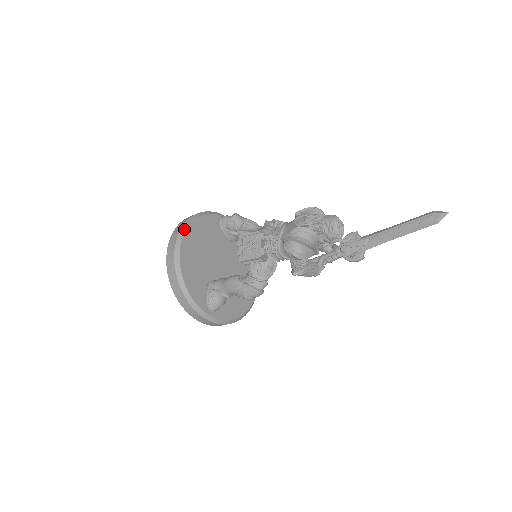
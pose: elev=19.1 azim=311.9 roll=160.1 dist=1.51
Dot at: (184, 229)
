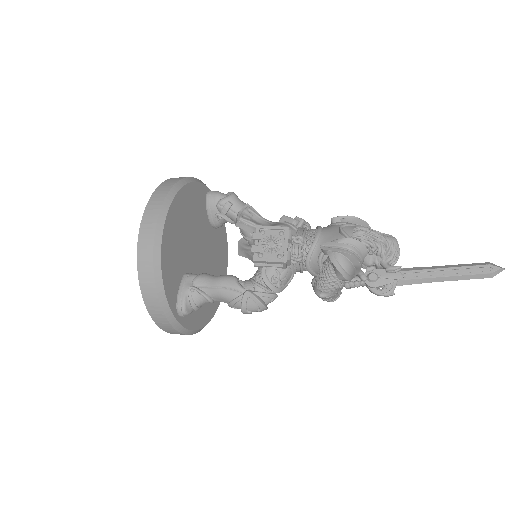
Dot at: (173, 193)
